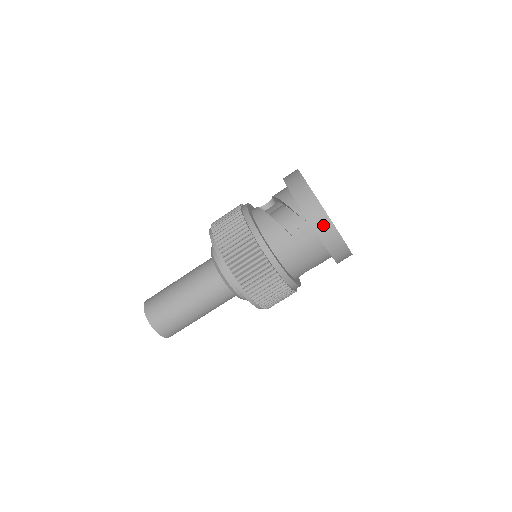
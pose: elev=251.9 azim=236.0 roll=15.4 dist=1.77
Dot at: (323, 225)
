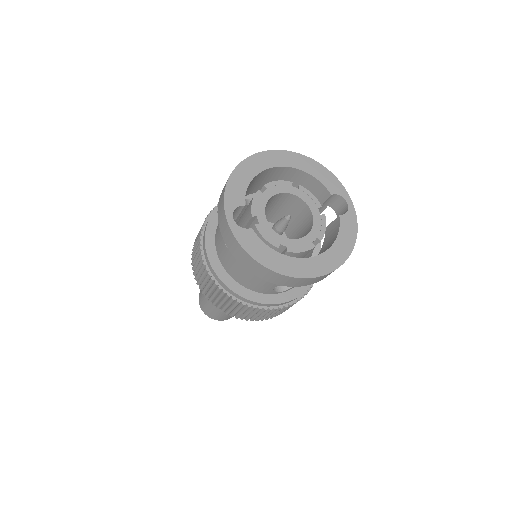
Dot at: (229, 237)
